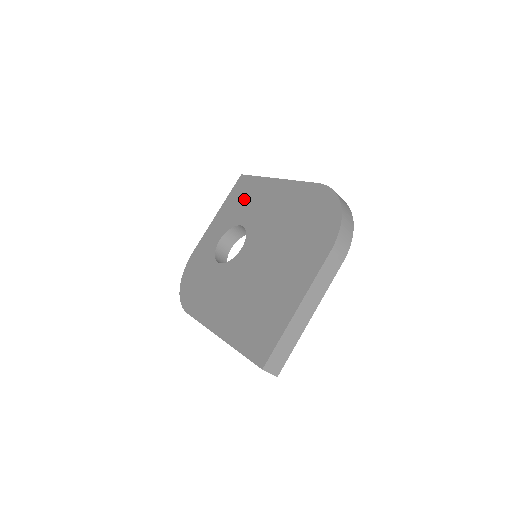
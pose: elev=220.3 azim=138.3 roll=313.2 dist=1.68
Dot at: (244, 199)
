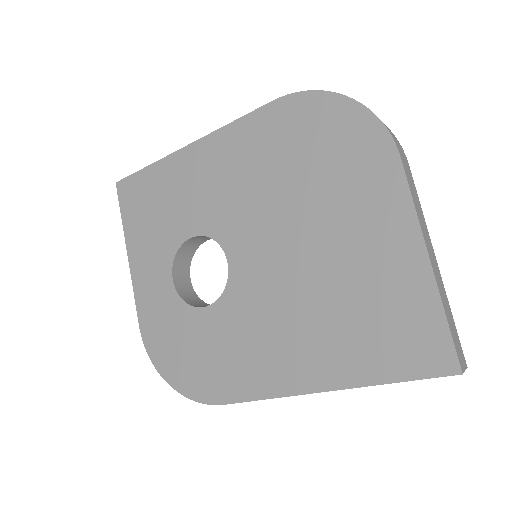
Dot at: (158, 205)
